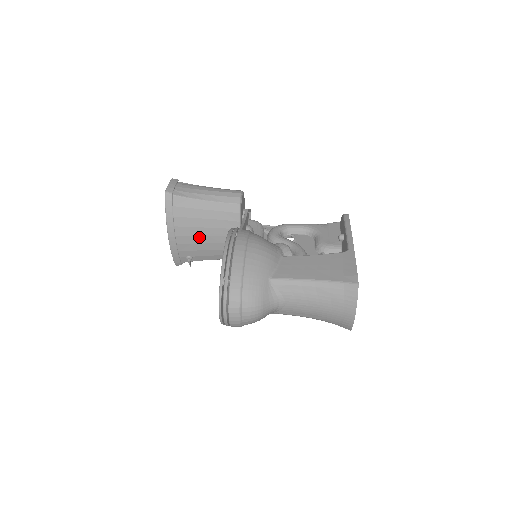
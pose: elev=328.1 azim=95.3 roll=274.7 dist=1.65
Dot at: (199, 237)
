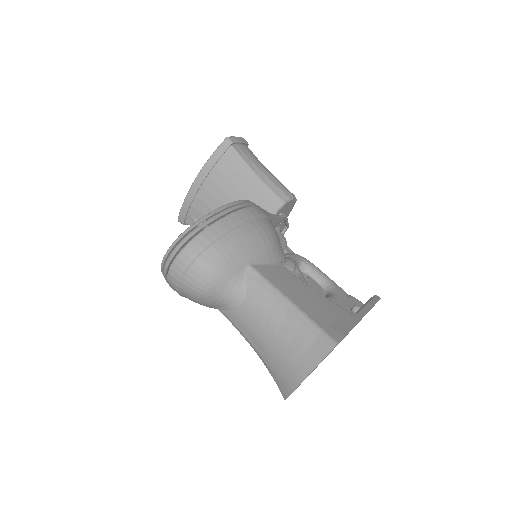
Dot at: (221, 205)
